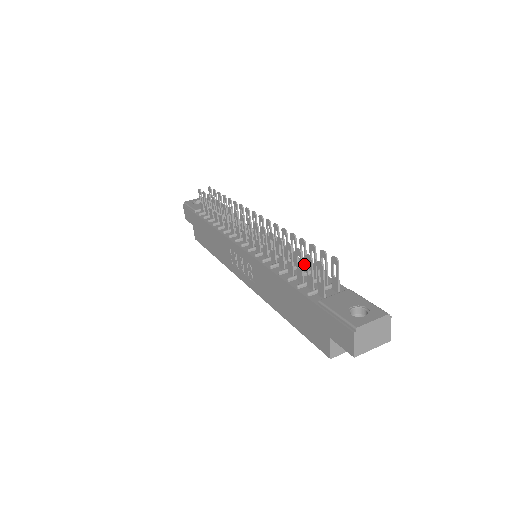
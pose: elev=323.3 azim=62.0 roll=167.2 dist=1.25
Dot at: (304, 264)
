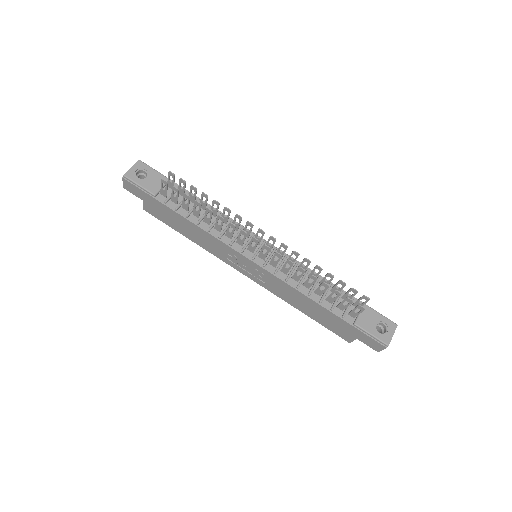
Dot at: occluded
